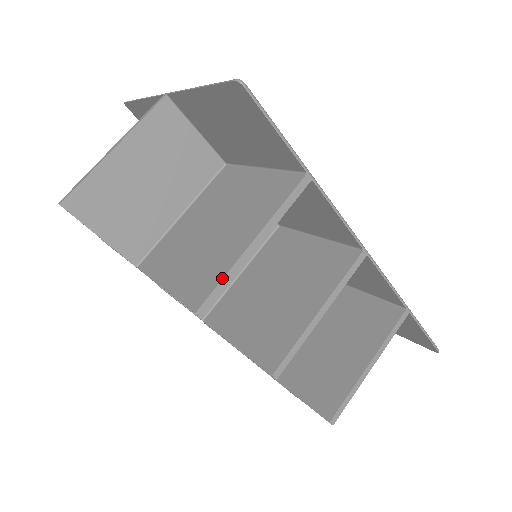
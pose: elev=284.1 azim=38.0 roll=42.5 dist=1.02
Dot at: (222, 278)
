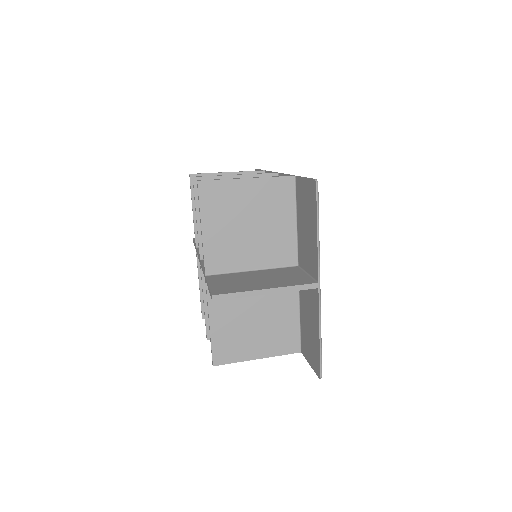
Dot at: (207, 173)
